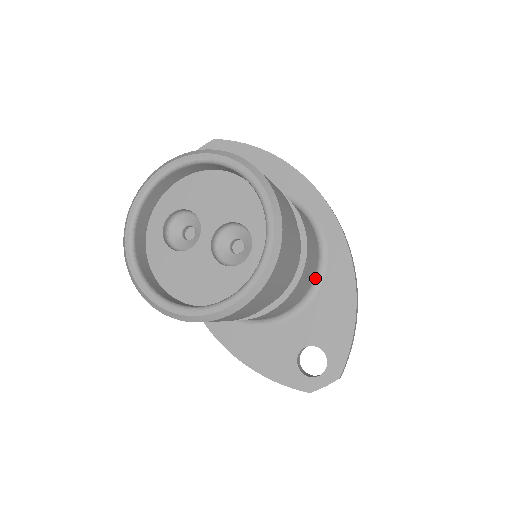
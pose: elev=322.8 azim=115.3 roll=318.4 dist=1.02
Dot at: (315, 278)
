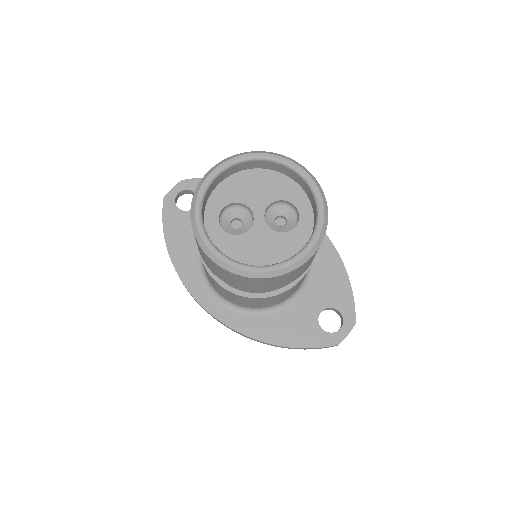
Dot at: occluded
